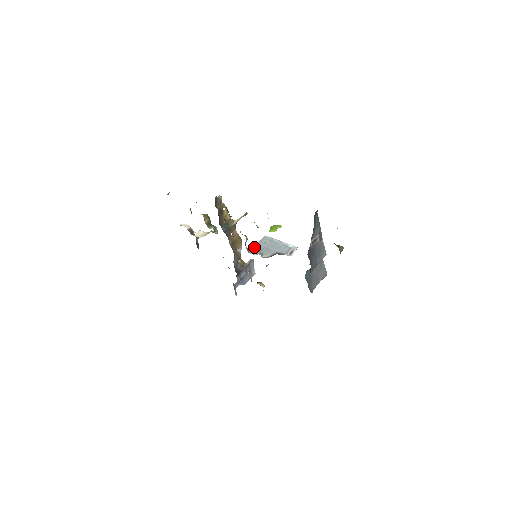
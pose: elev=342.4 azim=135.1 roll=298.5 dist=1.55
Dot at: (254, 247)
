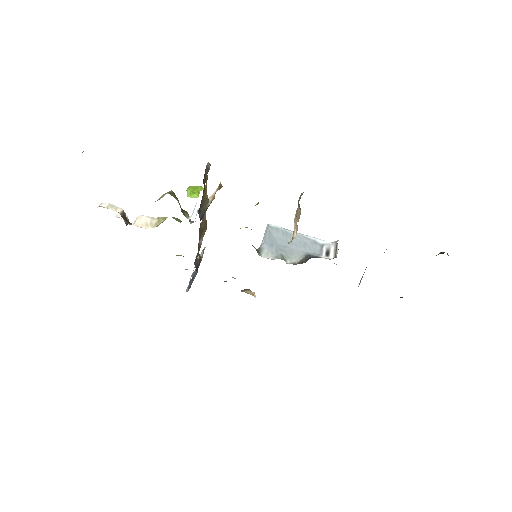
Dot at: (263, 245)
